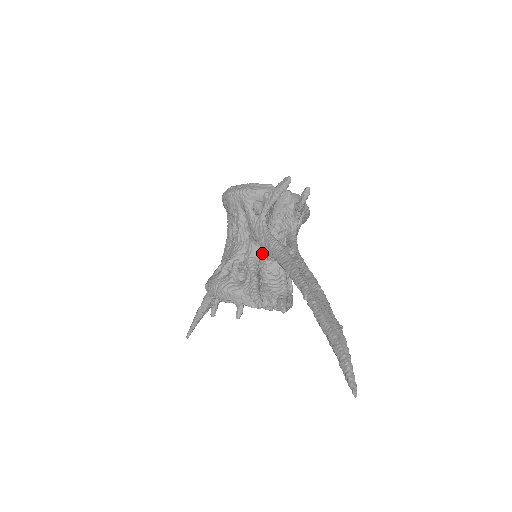
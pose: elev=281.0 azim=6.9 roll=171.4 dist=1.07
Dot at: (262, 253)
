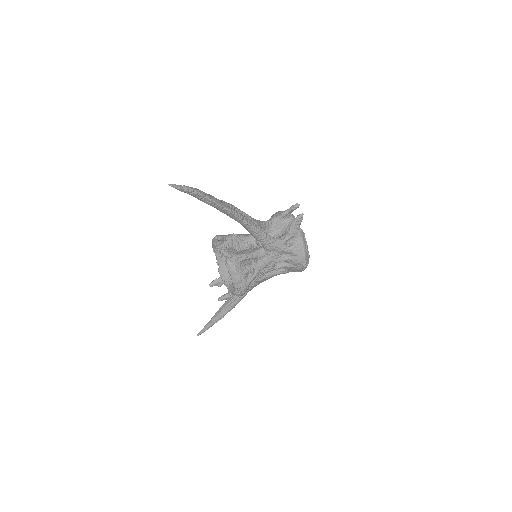
Dot at: (254, 240)
